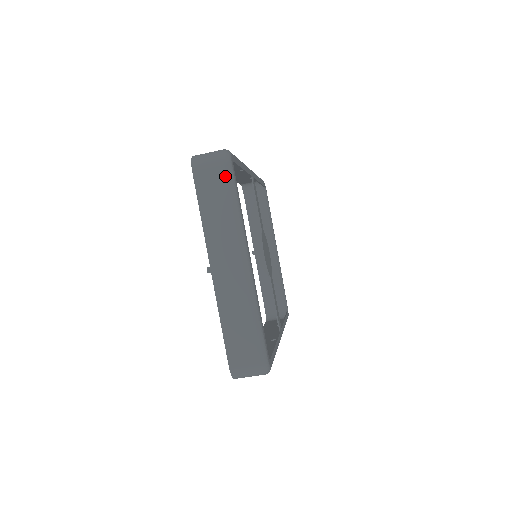
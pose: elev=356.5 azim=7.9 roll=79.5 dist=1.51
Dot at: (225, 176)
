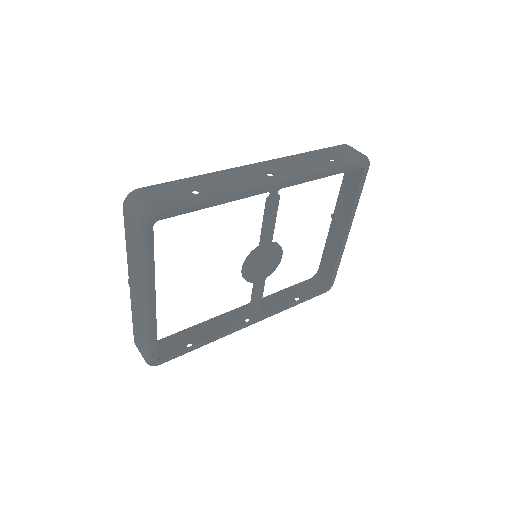
Dot at: (136, 235)
